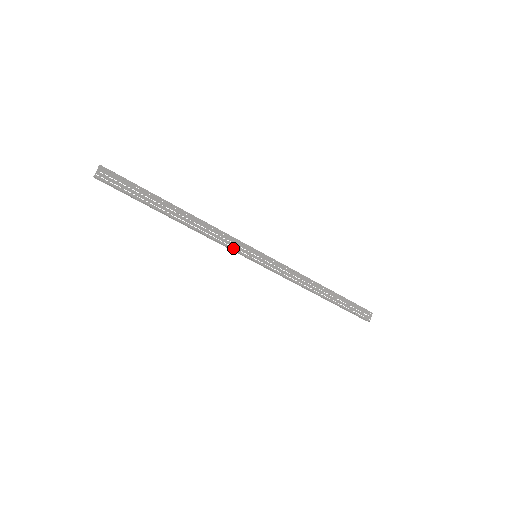
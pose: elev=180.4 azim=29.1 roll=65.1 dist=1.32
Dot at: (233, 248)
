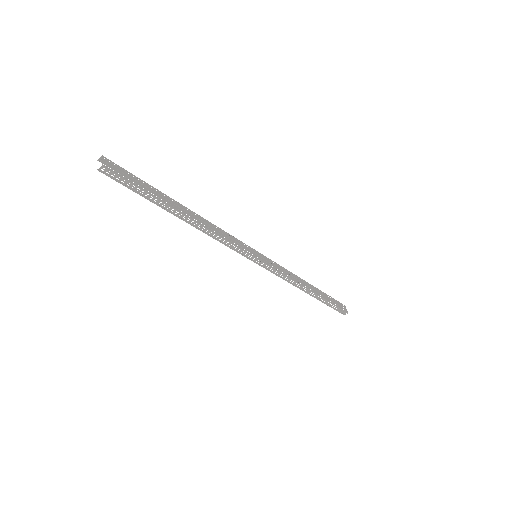
Dot at: (239, 247)
